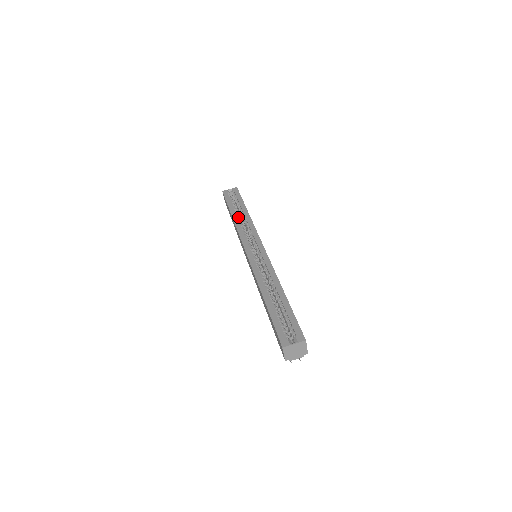
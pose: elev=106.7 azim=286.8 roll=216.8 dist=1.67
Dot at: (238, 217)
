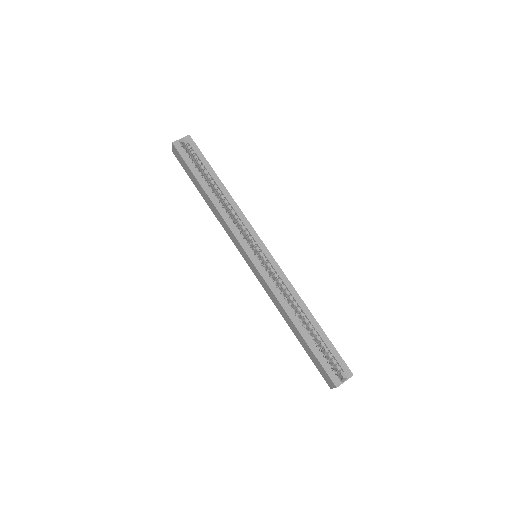
Dot at: (215, 196)
